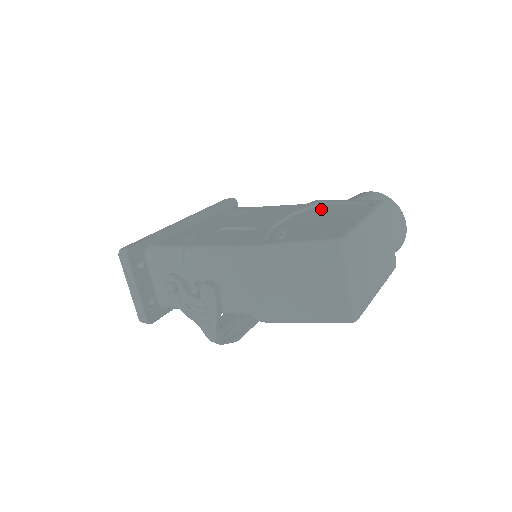
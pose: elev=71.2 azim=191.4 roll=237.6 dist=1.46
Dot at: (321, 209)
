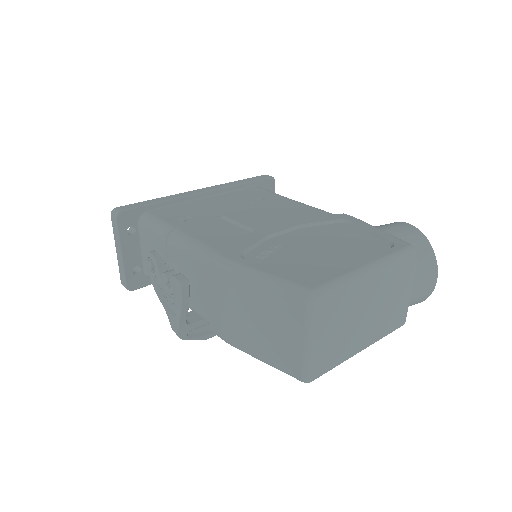
Dot at: (339, 229)
